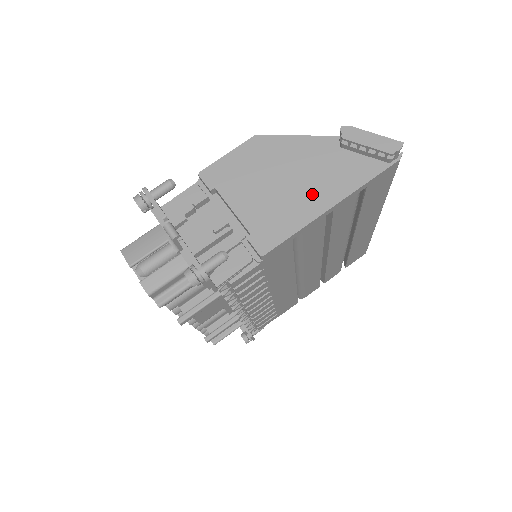
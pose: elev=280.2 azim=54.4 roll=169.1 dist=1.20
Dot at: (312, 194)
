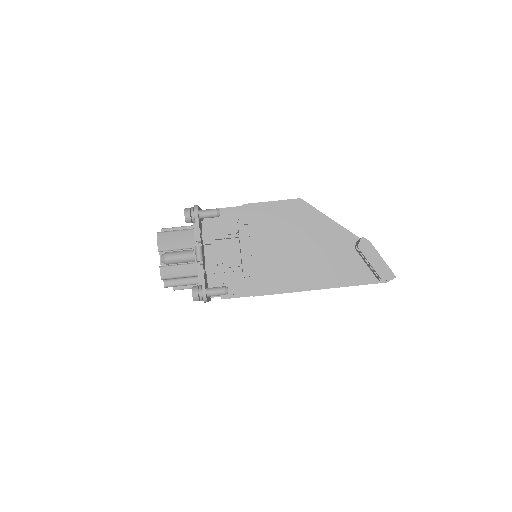
Dot at: (312, 271)
